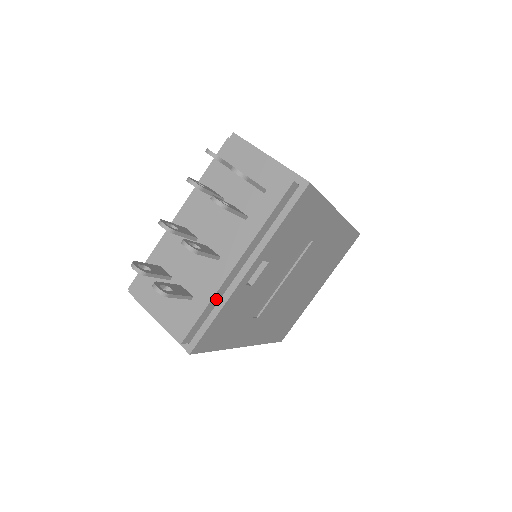
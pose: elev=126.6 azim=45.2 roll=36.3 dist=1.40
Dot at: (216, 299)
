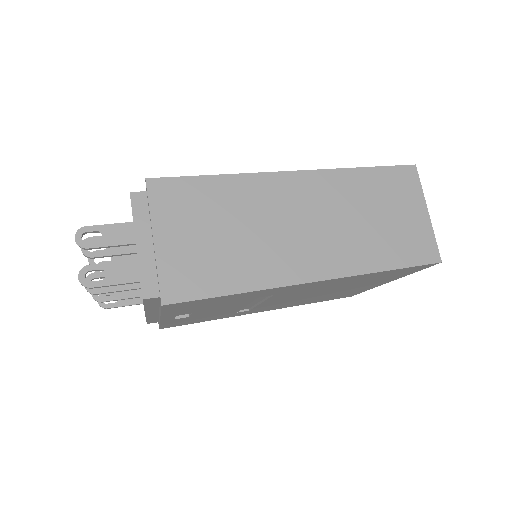
Dot at: (153, 317)
